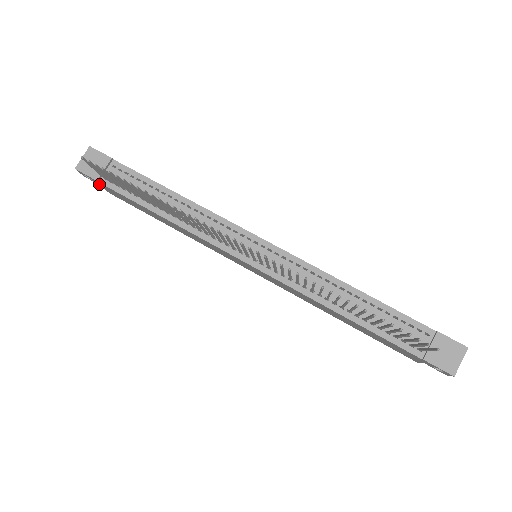
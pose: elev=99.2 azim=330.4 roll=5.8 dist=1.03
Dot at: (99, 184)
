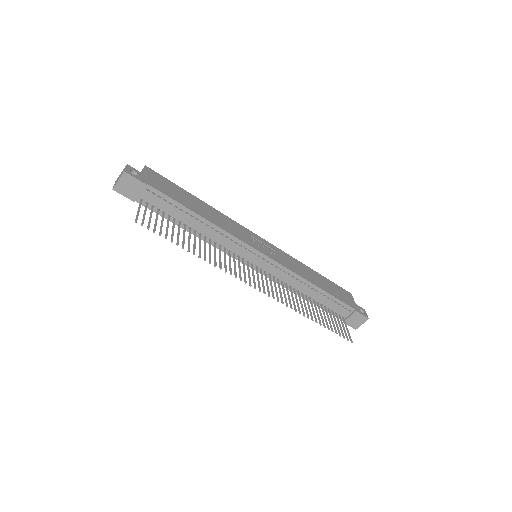
Dot at: occluded
